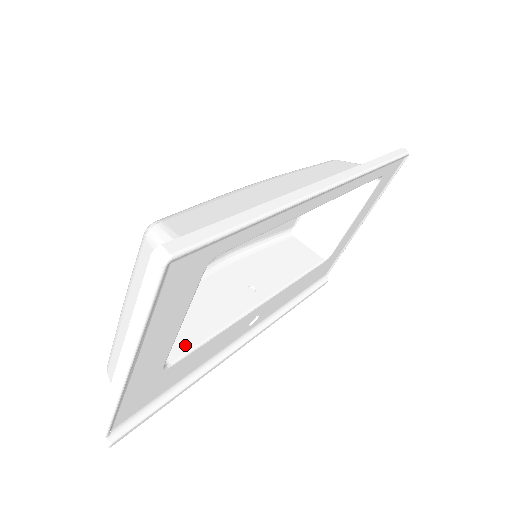
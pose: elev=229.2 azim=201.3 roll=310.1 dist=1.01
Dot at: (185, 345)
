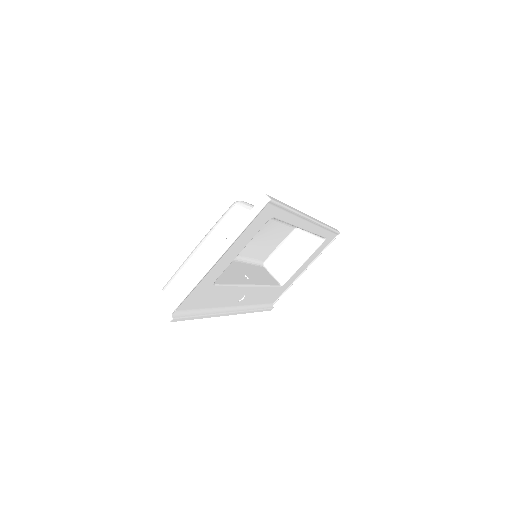
Dot at: (220, 281)
